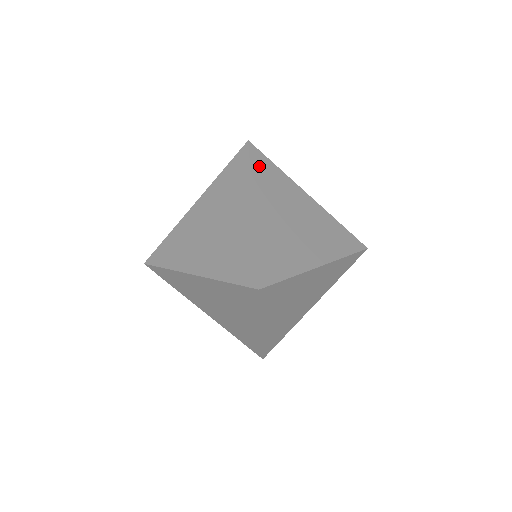
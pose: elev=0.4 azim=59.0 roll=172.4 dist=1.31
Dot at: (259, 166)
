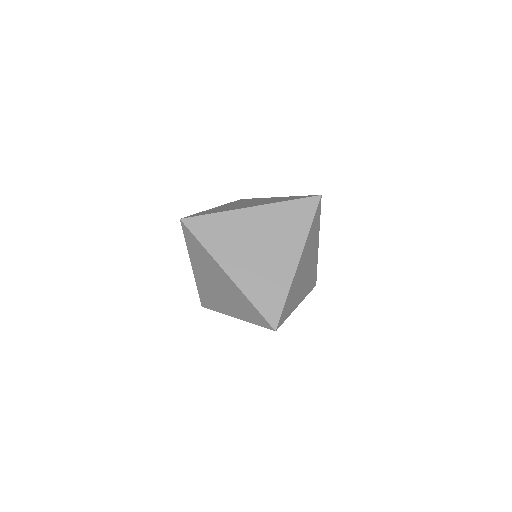
Dot at: occluded
